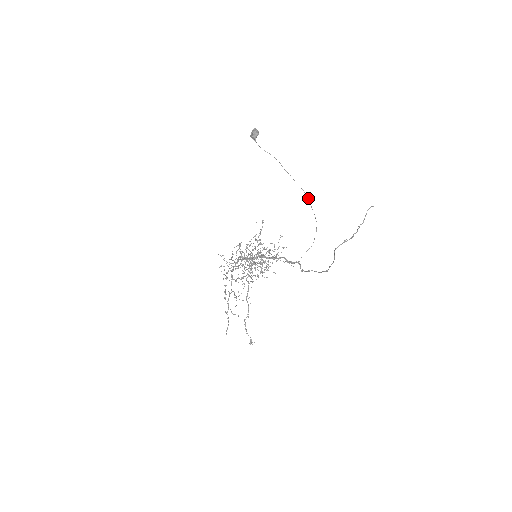
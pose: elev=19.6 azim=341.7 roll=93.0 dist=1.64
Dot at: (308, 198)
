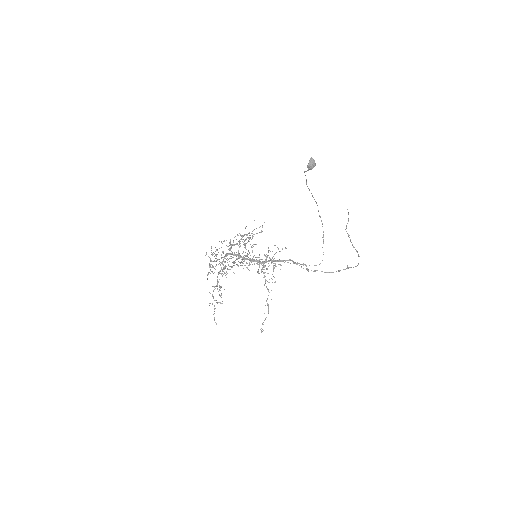
Dot at: occluded
